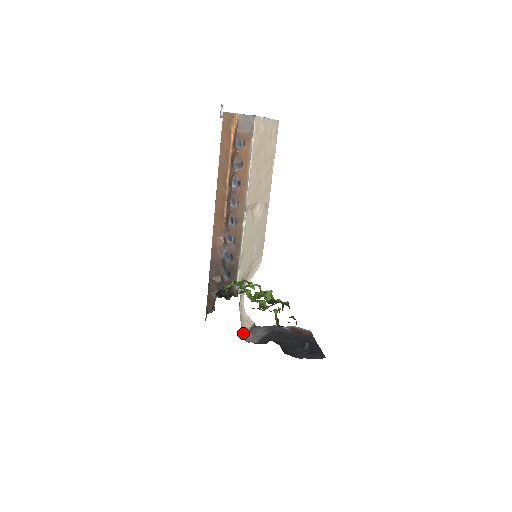
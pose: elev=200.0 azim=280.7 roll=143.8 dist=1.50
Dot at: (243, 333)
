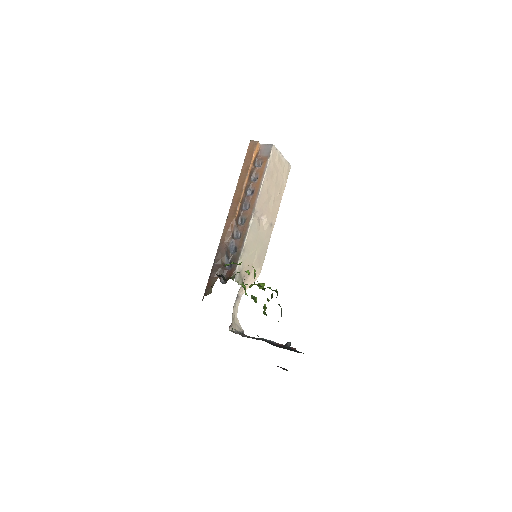
Dot at: (232, 330)
